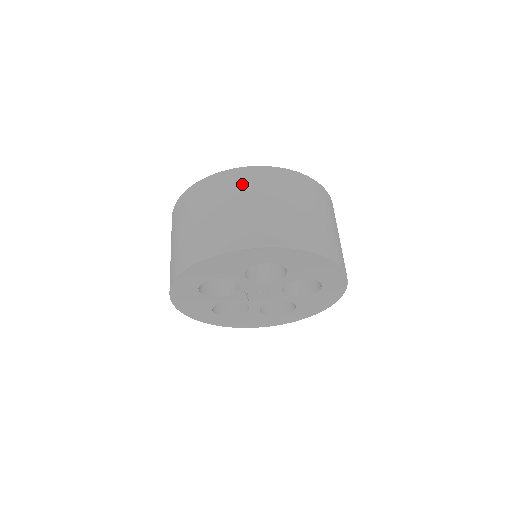
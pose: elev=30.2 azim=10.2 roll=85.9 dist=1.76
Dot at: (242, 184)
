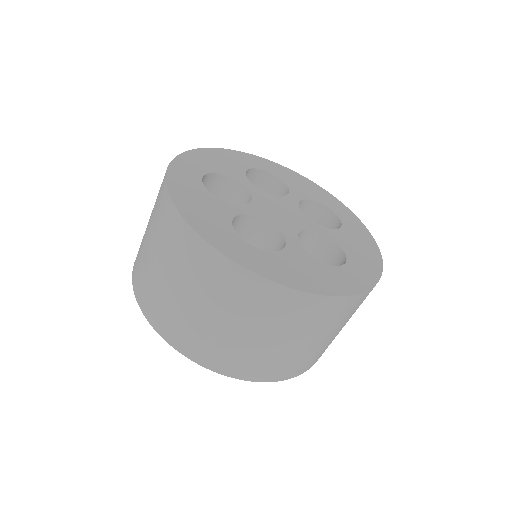
Dot at: (191, 263)
